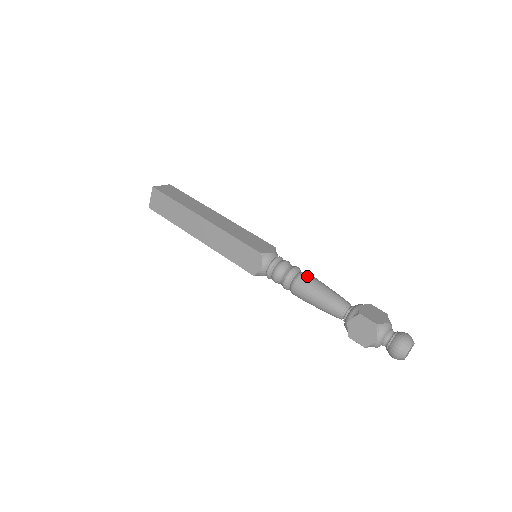
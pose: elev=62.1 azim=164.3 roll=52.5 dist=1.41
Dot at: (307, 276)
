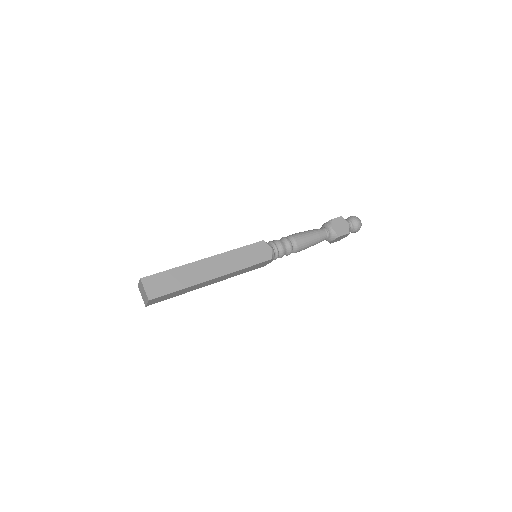
Dot at: (292, 234)
